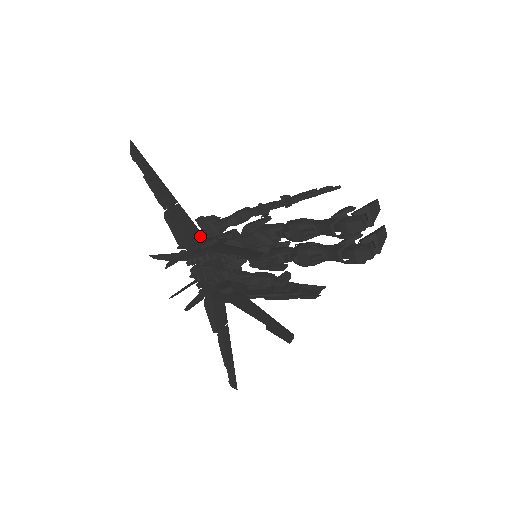
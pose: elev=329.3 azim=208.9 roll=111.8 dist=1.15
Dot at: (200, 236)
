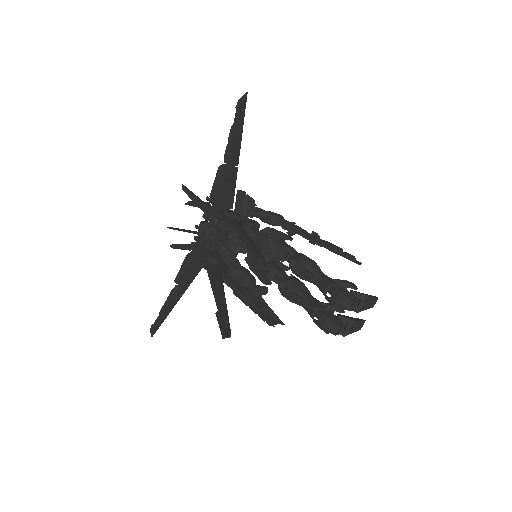
Dot at: (230, 204)
